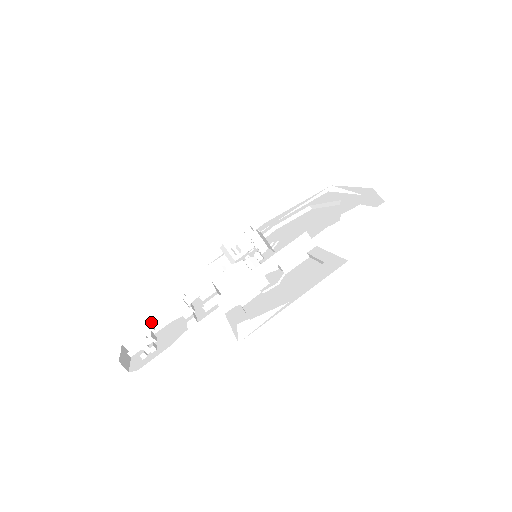
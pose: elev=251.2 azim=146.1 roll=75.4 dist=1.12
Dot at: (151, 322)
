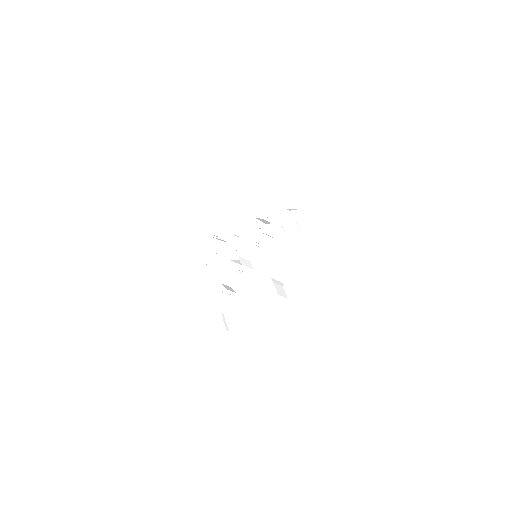
Dot at: (216, 245)
